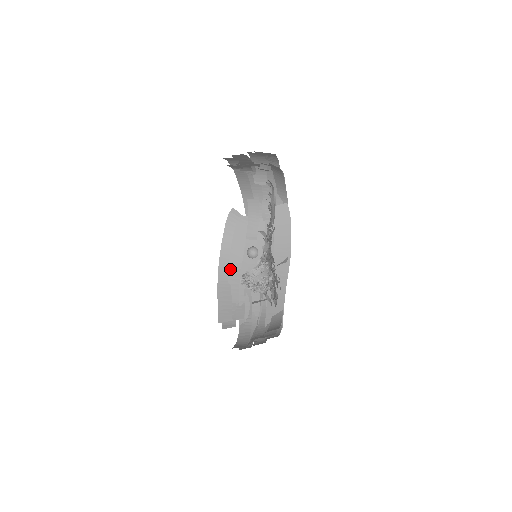
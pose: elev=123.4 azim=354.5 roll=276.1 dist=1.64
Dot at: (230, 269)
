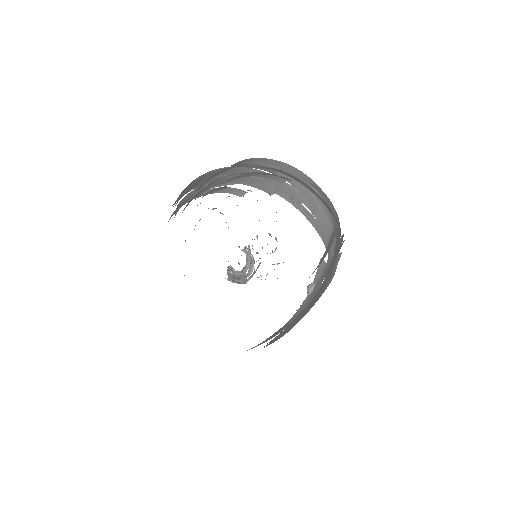
Dot at: (298, 315)
